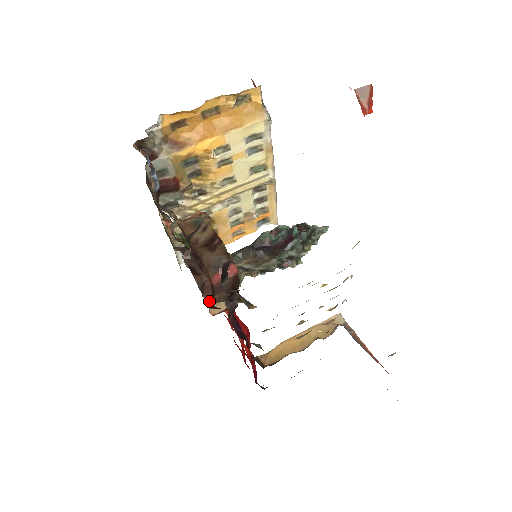
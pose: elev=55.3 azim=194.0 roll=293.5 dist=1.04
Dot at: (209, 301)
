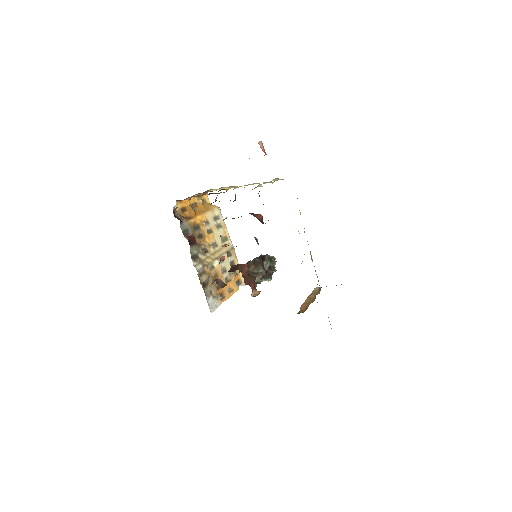
Dot at: occluded
